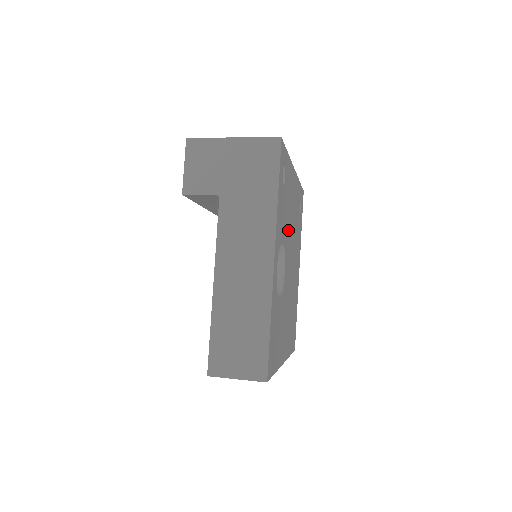
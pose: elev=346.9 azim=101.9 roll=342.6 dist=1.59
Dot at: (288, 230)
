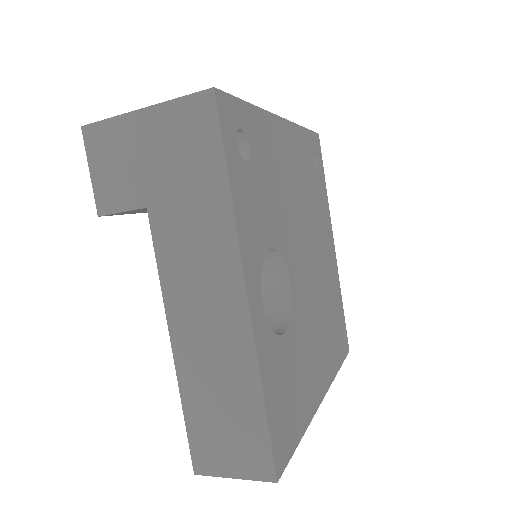
Dot at: (285, 217)
